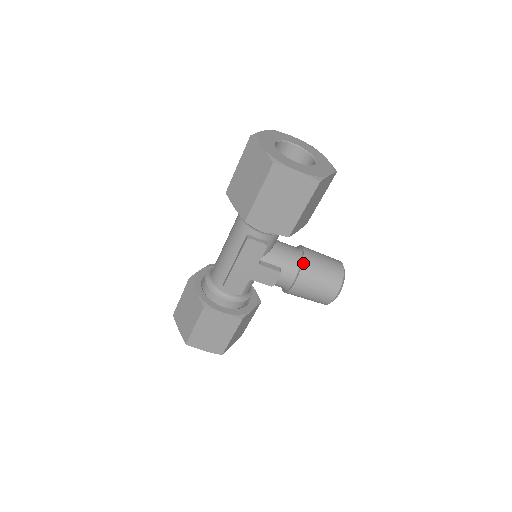
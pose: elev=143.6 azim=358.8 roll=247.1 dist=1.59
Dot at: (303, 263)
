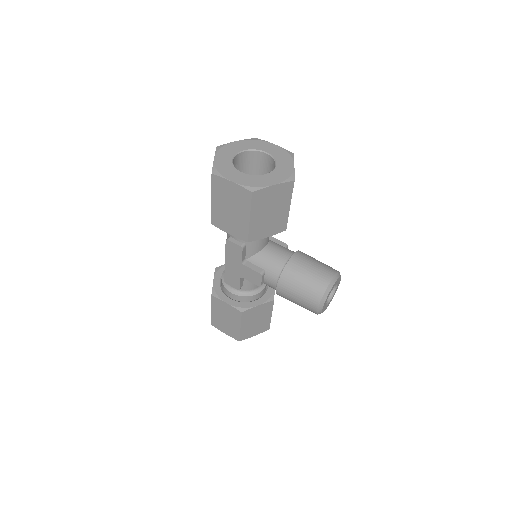
Dot at: (285, 268)
